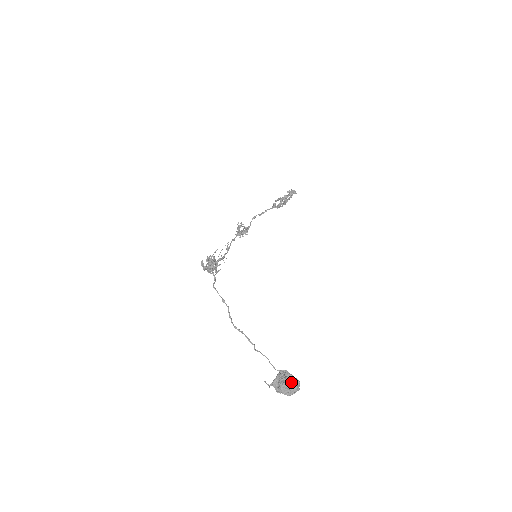
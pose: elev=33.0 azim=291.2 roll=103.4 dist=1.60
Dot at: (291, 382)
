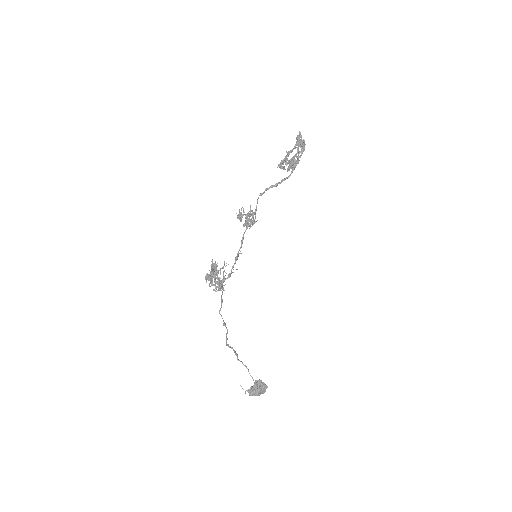
Dot at: (263, 390)
